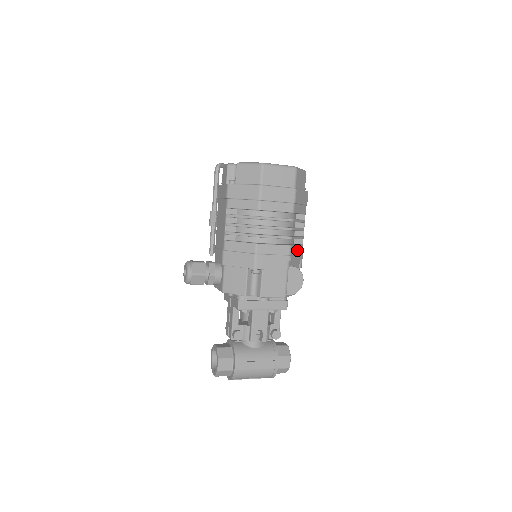
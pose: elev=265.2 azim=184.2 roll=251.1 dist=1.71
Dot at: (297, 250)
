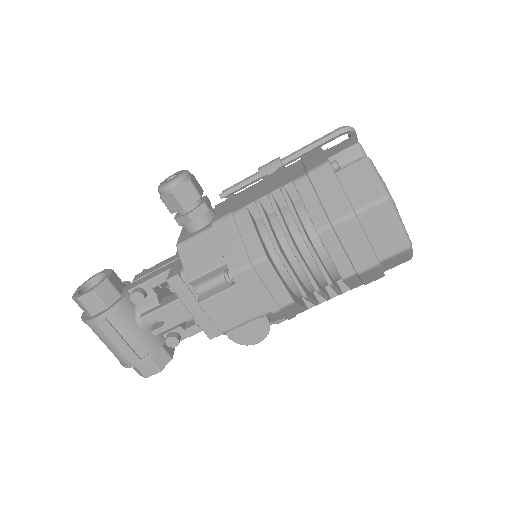
Dot at: (295, 309)
